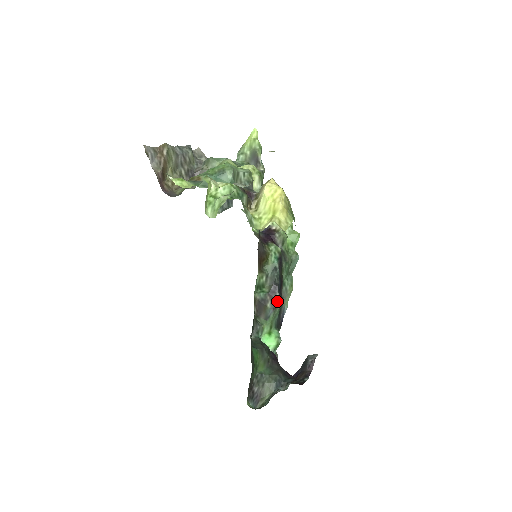
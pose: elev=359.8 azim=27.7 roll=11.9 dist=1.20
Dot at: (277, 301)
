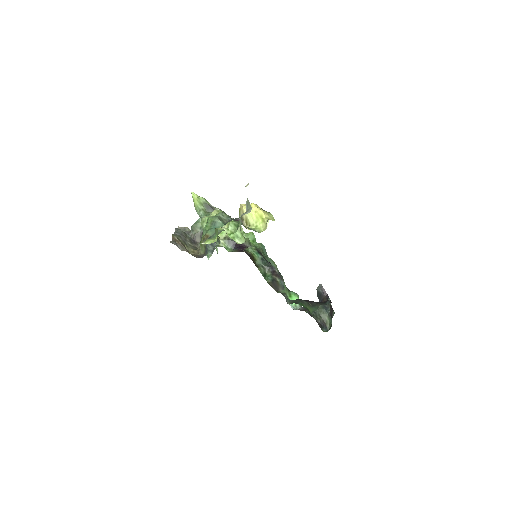
Dot at: (279, 274)
